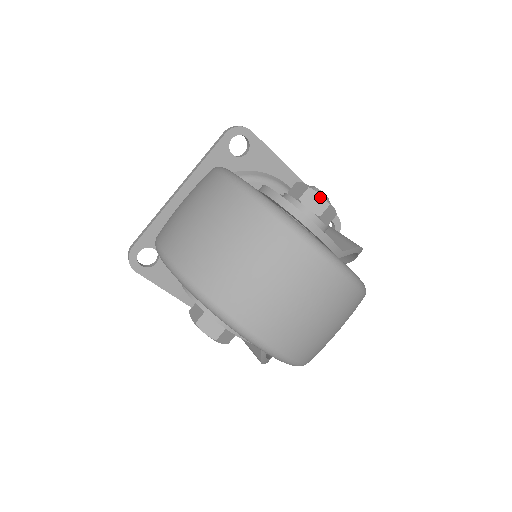
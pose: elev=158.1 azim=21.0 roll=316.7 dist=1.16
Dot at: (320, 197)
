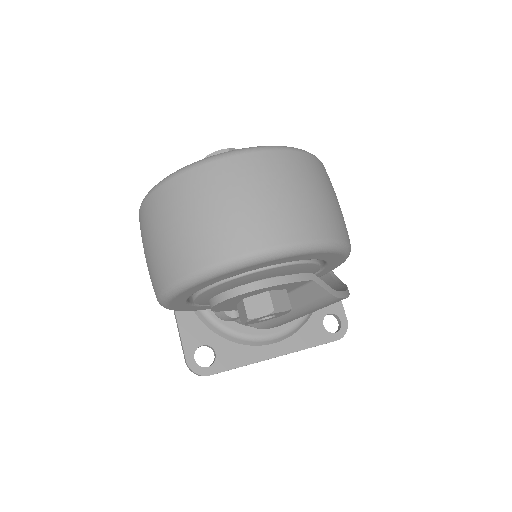
Dot at: (218, 153)
